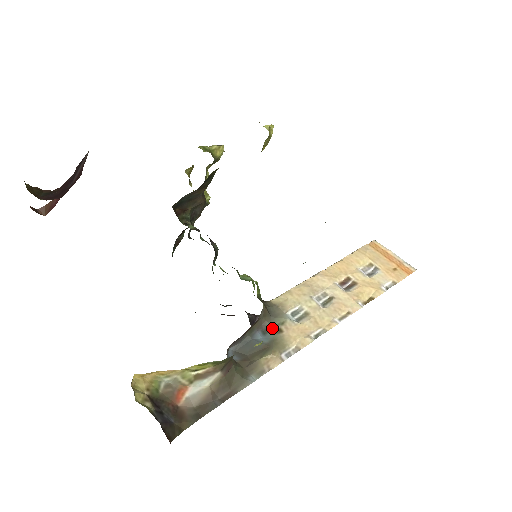
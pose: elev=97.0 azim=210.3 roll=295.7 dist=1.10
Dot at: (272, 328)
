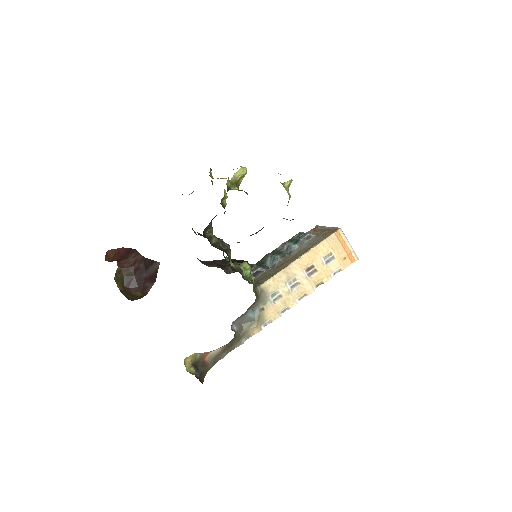
Dot at: (258, 307)
